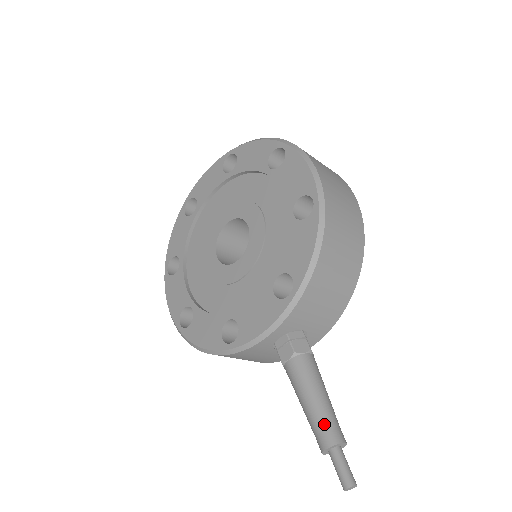
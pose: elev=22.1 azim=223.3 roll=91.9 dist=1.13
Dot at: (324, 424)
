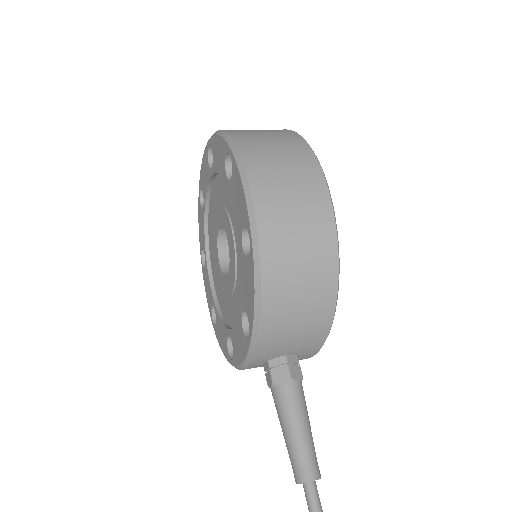
Dot at: (295, 461)
